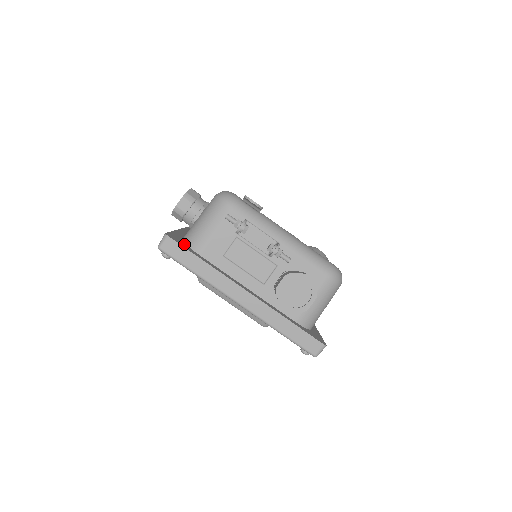
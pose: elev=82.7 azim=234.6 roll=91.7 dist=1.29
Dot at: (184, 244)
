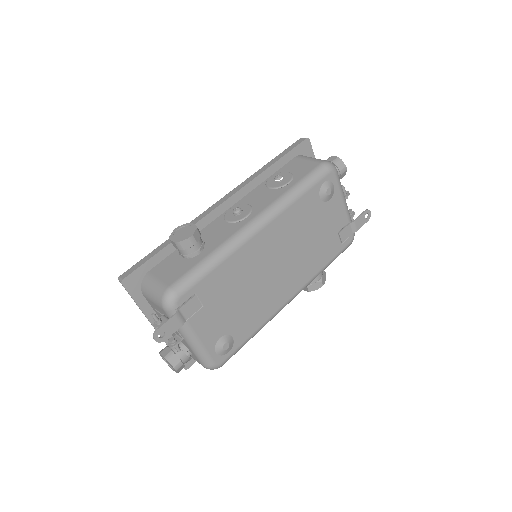
Dot at: (137, 285)
